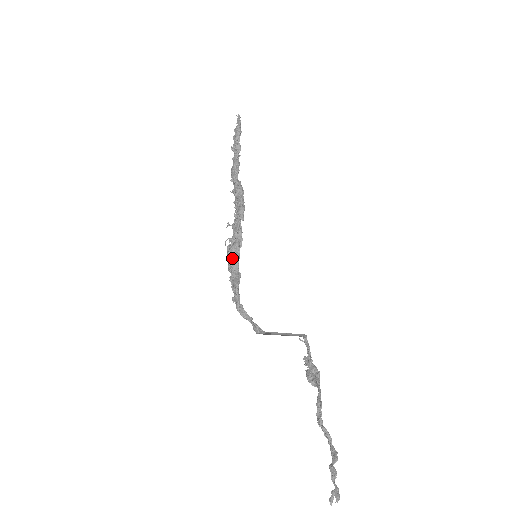
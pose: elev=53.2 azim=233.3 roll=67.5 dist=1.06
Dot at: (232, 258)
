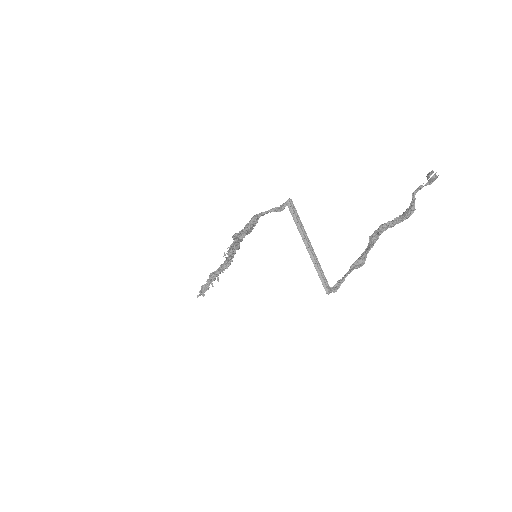
Dot at: (240, 232)
